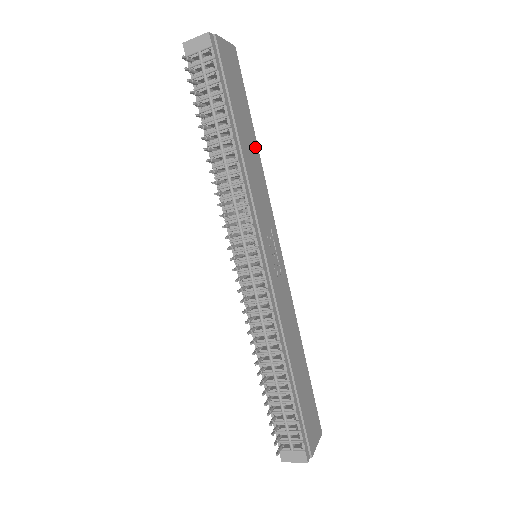
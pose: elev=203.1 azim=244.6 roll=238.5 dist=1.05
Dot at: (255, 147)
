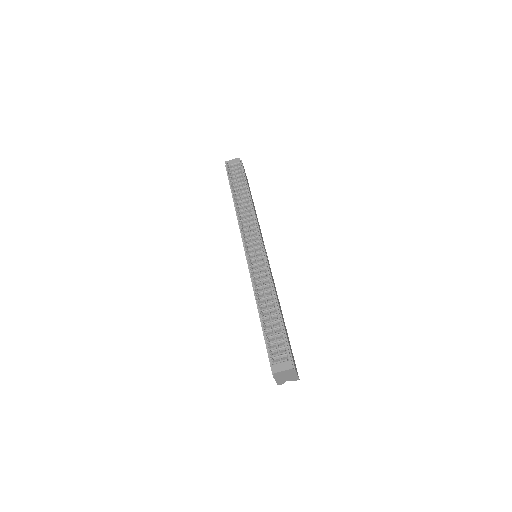
Dot at: occluded
